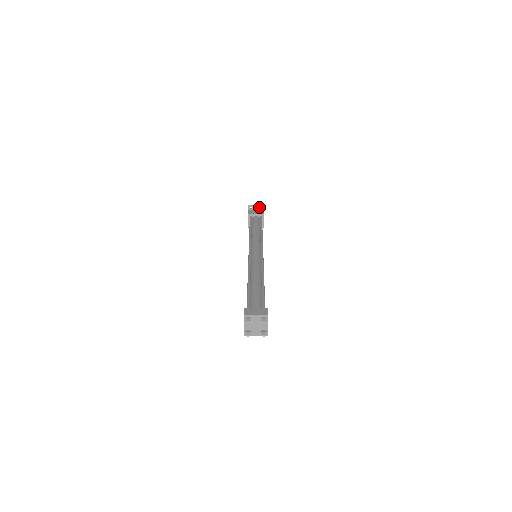
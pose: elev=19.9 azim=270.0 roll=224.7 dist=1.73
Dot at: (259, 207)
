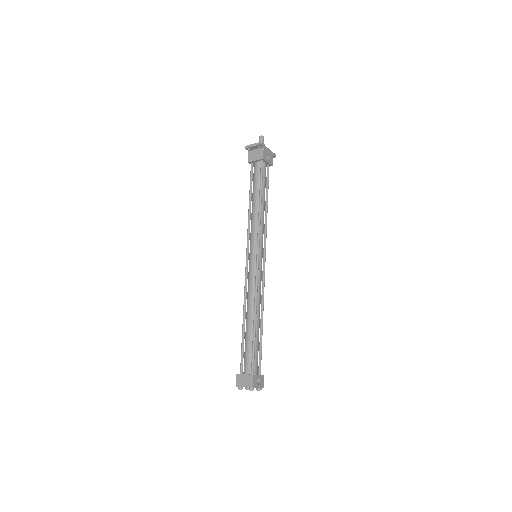
Dot at: (257, 146)
